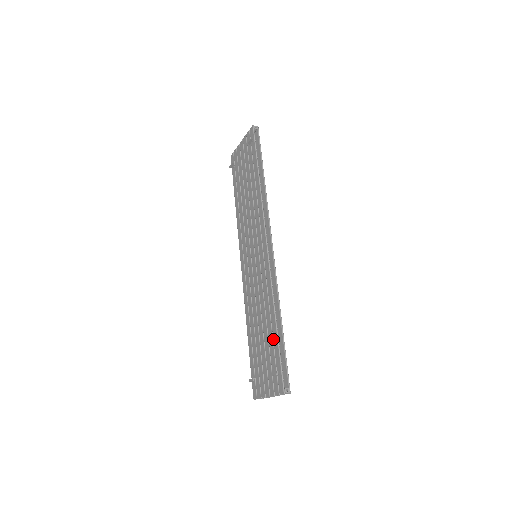
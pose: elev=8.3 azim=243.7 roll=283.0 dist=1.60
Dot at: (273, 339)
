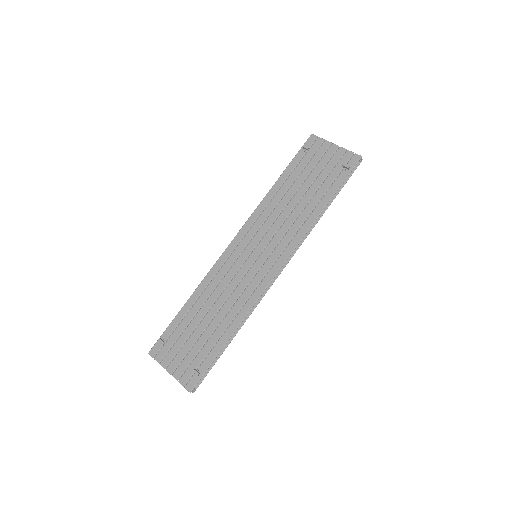
Dot at: (216, 344)
